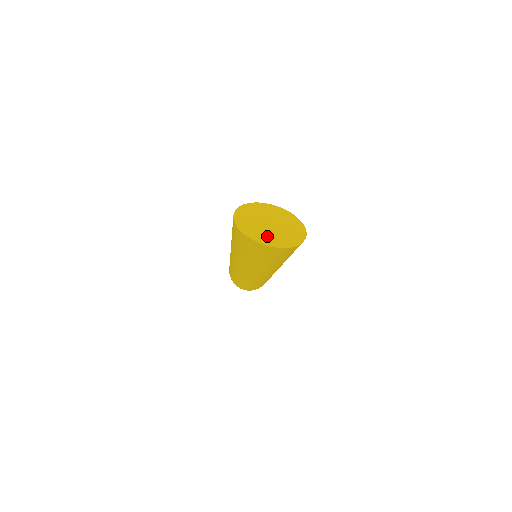
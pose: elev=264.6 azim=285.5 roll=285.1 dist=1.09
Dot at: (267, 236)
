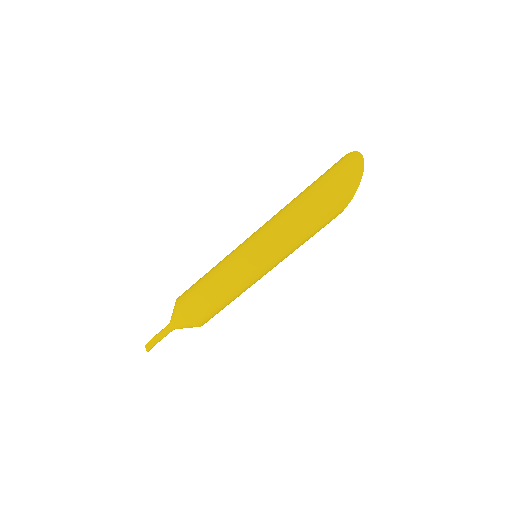
Dot at: occluded
